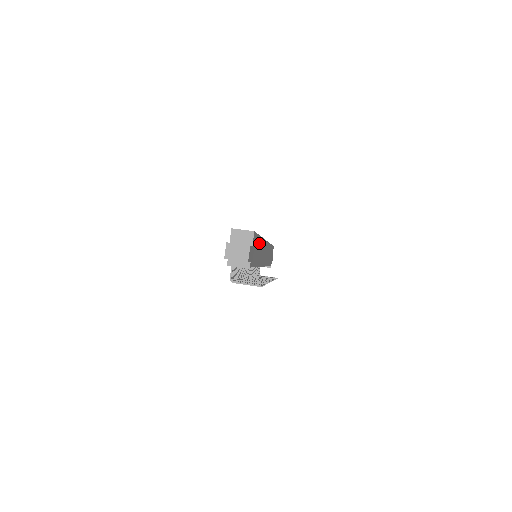
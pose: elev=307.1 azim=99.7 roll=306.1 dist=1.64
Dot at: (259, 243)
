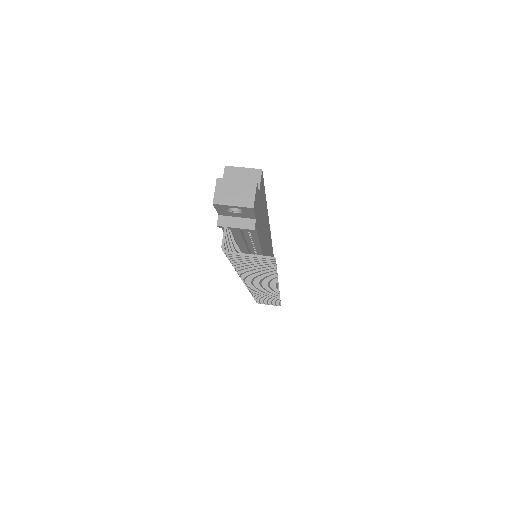
Dot at: (265, 214)
